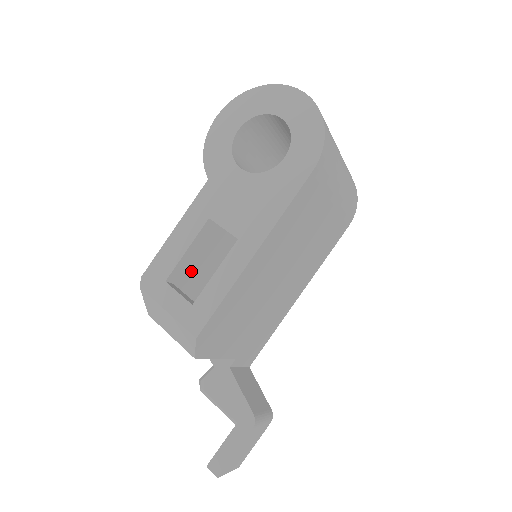
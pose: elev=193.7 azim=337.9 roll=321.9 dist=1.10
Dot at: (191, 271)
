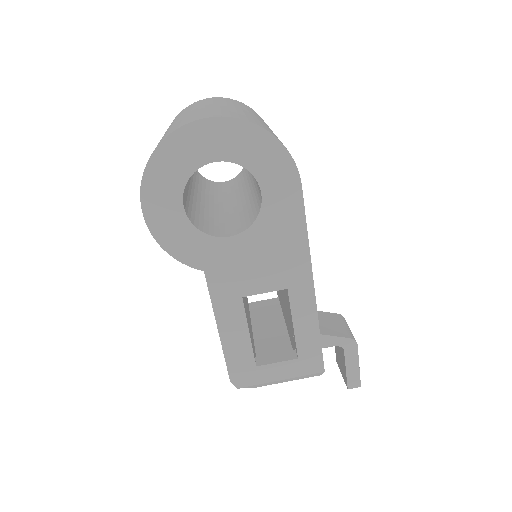
Dot at: (250, 332)
